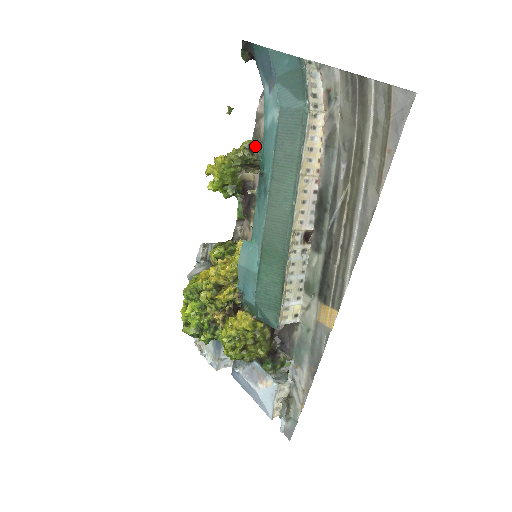
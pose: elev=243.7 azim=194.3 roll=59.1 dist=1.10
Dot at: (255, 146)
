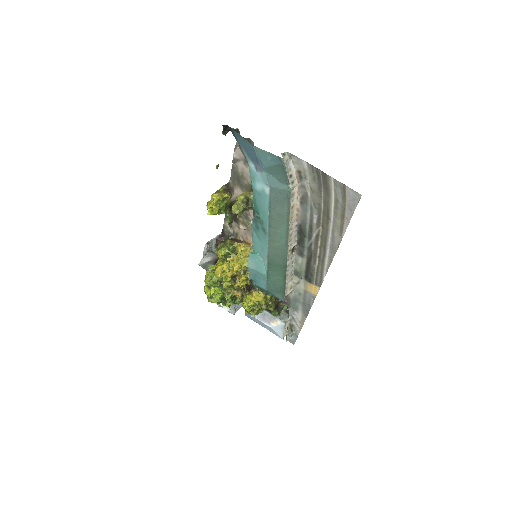
Dot at: (248, 198)
